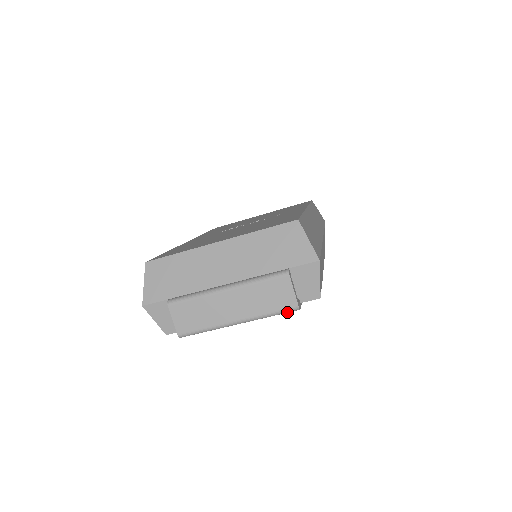
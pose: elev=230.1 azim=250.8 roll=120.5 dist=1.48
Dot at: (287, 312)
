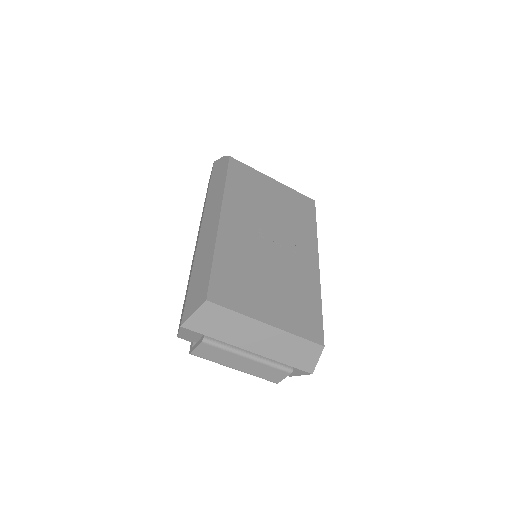
Dot at: (268, 380)
